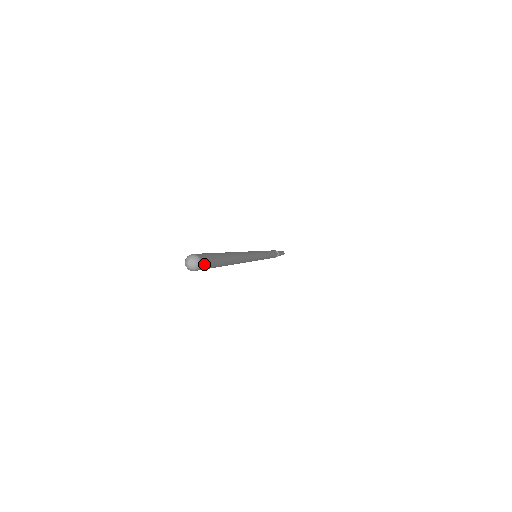
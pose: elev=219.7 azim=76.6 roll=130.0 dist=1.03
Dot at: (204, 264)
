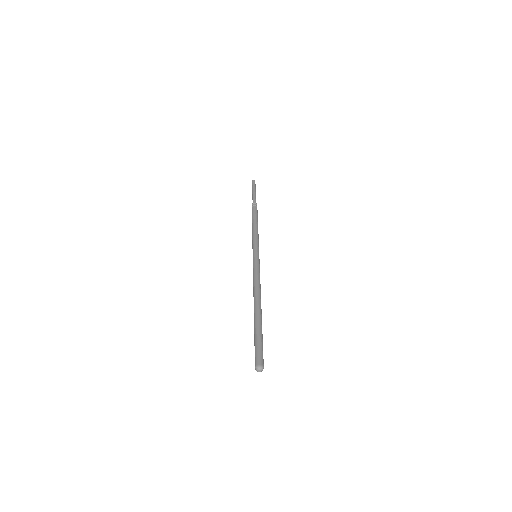
Dot at: (262, 362)
